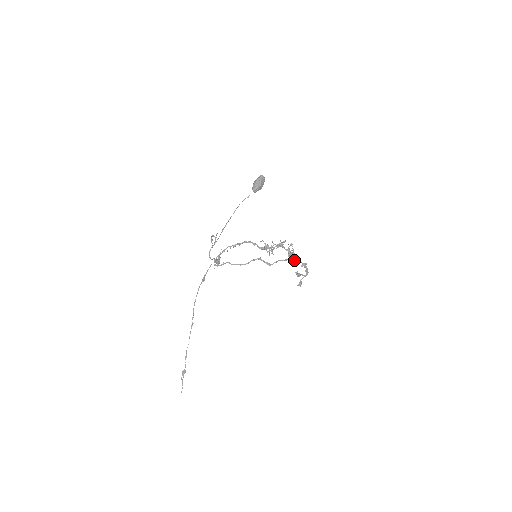
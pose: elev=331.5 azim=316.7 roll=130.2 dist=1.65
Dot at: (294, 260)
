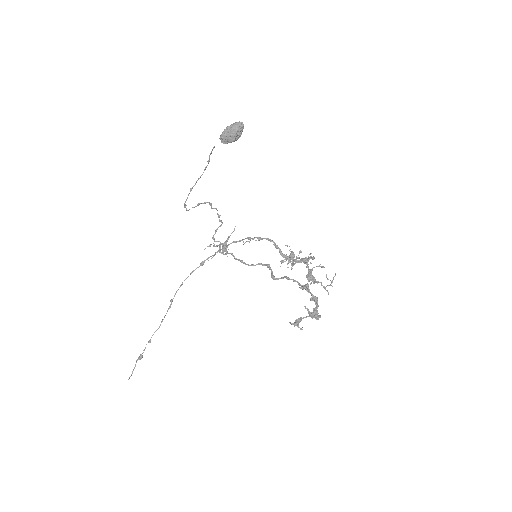
Dot at: (304, 285)
